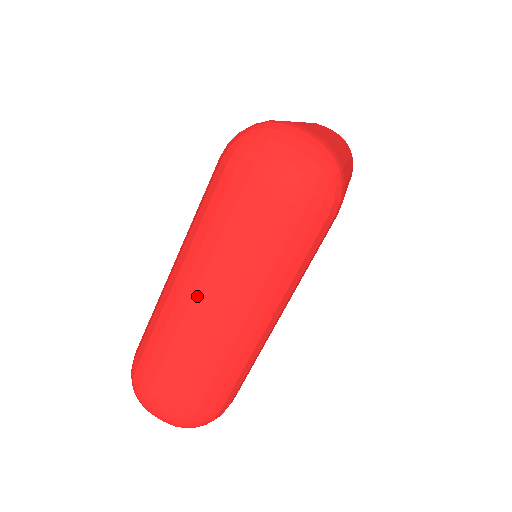
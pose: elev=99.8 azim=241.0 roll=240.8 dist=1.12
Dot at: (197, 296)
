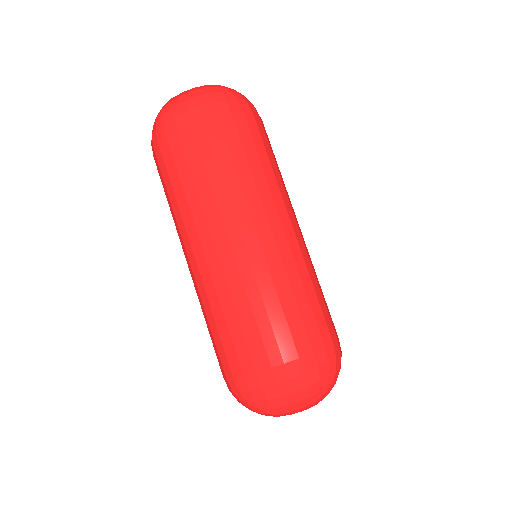
Dot at: (218, 243)
